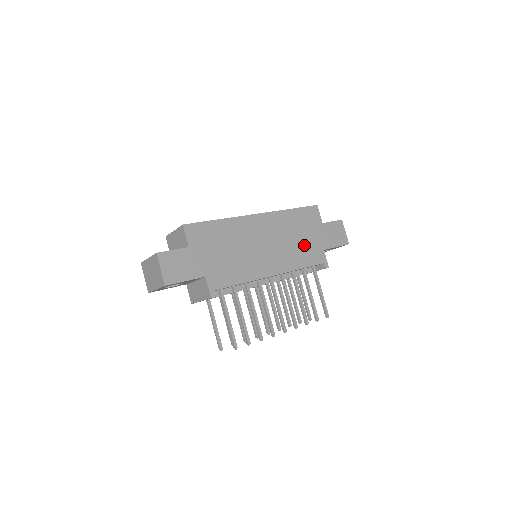
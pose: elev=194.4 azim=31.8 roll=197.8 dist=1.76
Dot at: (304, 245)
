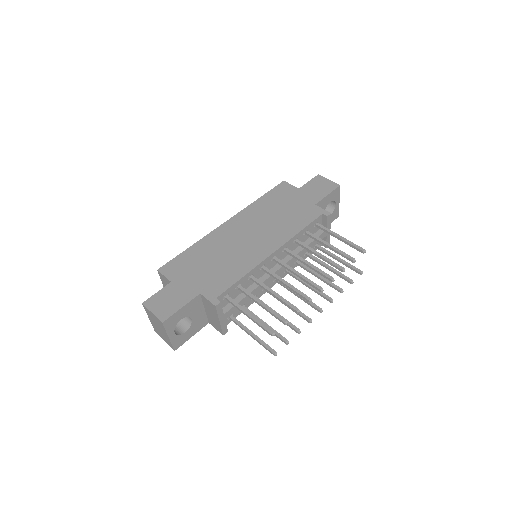
Dot at: (290, 214)
